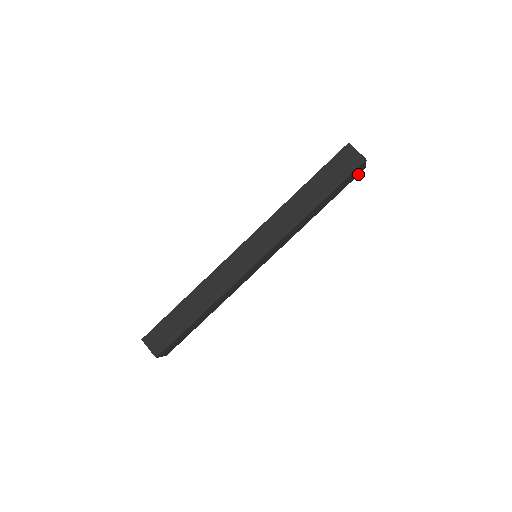
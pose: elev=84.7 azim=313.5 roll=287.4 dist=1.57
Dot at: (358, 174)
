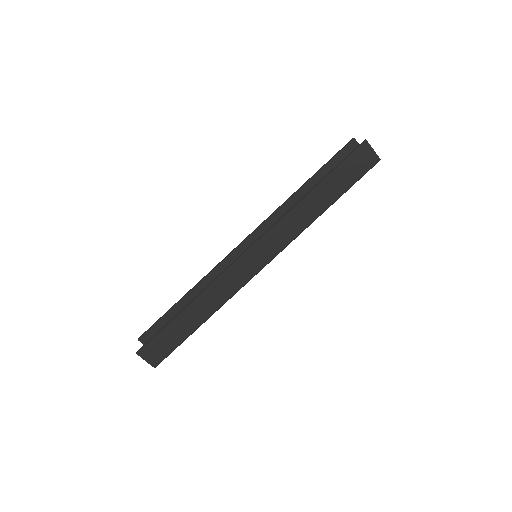
Dot at: occluded
